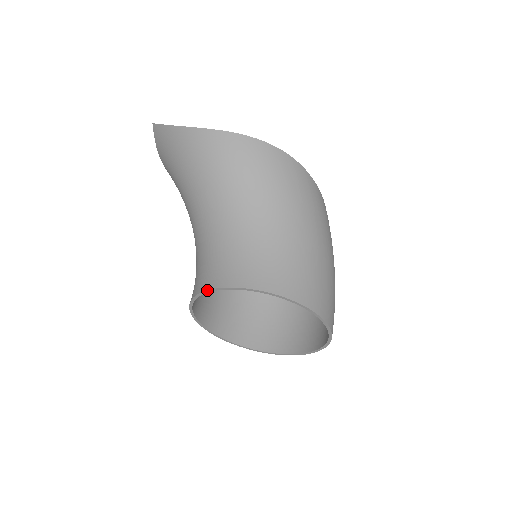
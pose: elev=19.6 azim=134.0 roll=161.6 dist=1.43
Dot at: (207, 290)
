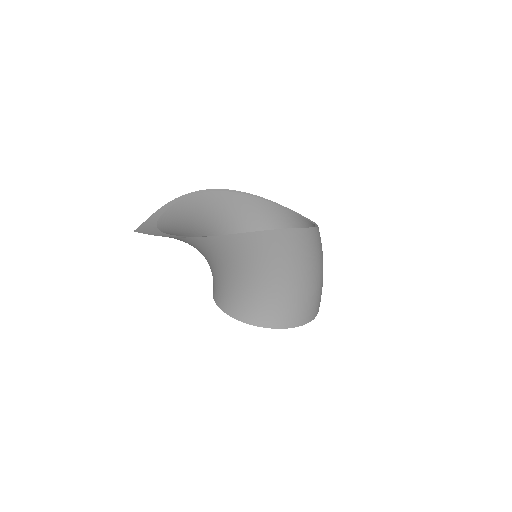
Dot at: (219, 307)
